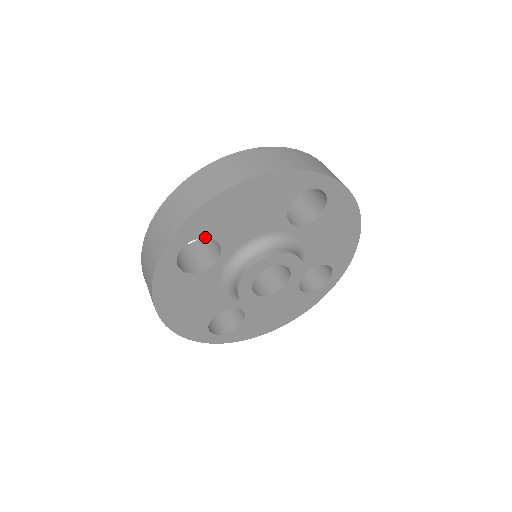
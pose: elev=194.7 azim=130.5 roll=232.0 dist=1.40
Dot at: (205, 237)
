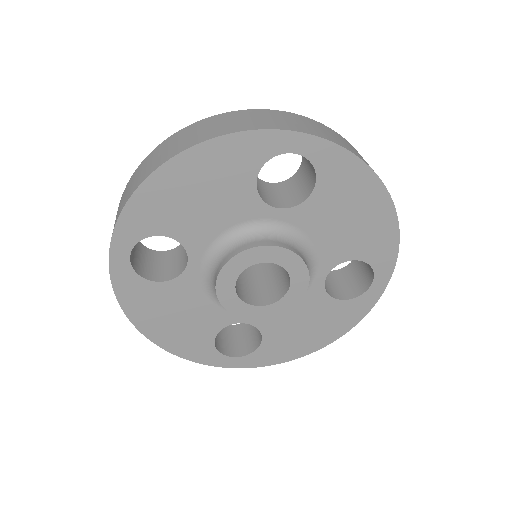
Dot at: (155, 235)
